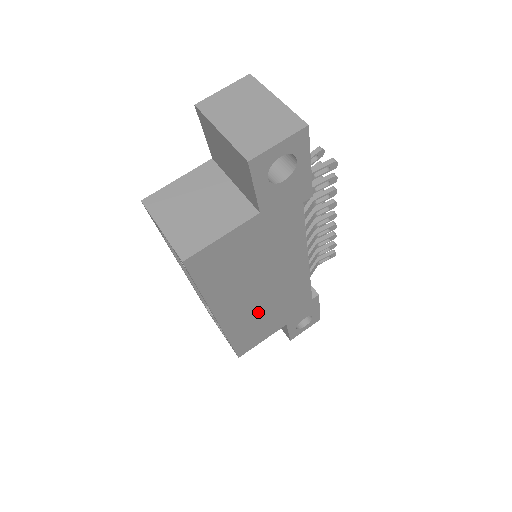
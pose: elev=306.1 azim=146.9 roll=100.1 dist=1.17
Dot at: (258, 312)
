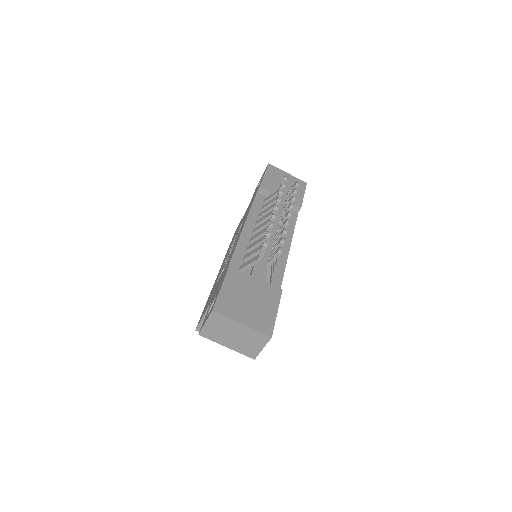
Dot at: occluded
